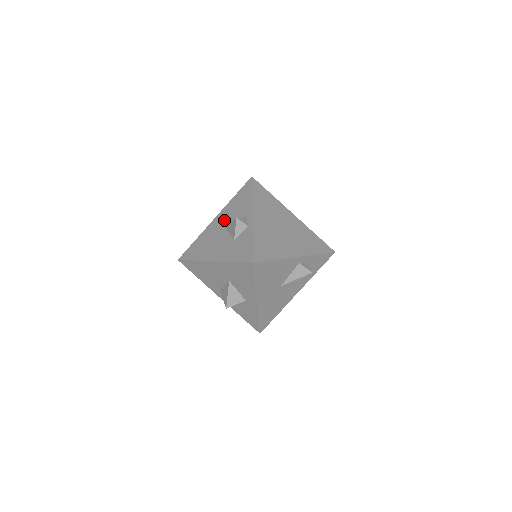
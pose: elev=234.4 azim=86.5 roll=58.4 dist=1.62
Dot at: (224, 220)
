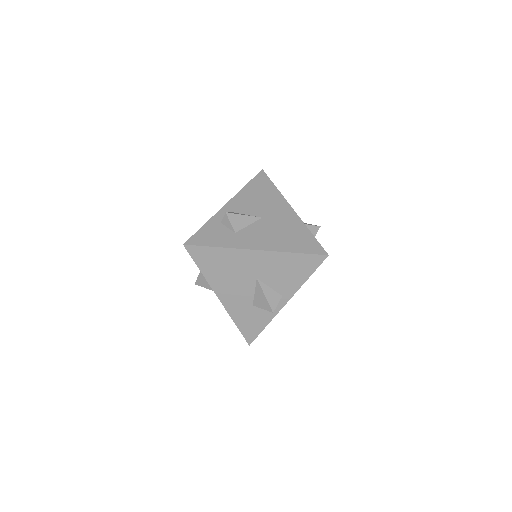
Dot at: (262, 270)
